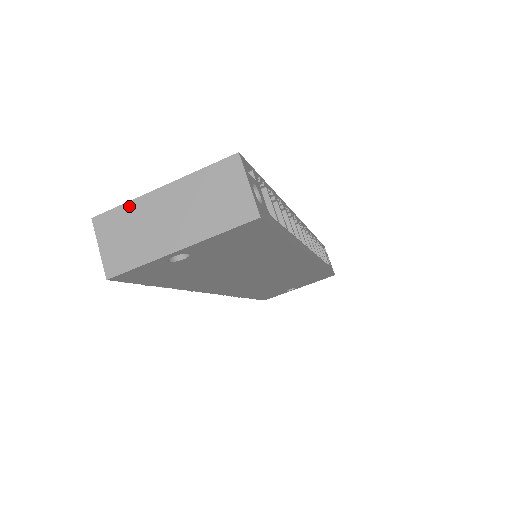
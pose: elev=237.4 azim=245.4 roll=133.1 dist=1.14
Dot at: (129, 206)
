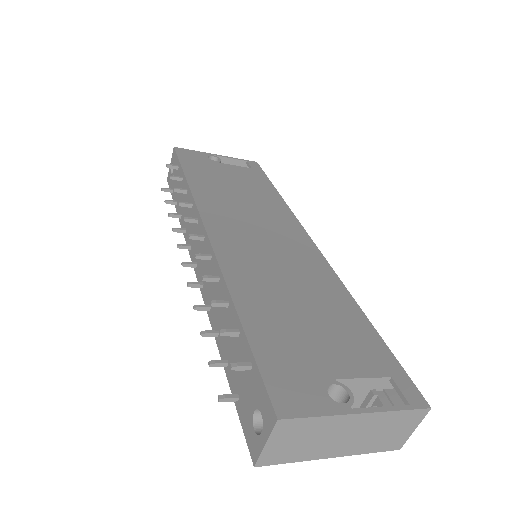
Dot at: (322, 420)
